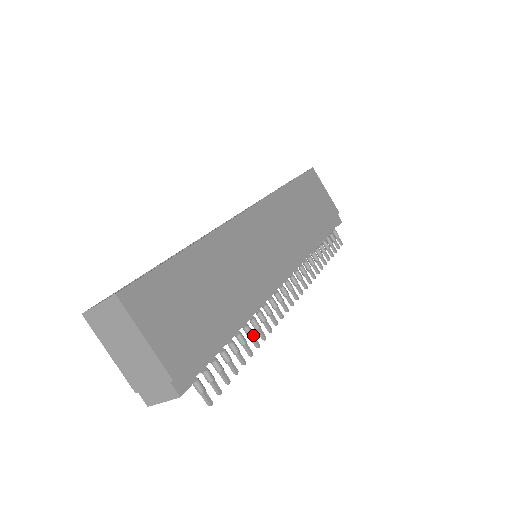
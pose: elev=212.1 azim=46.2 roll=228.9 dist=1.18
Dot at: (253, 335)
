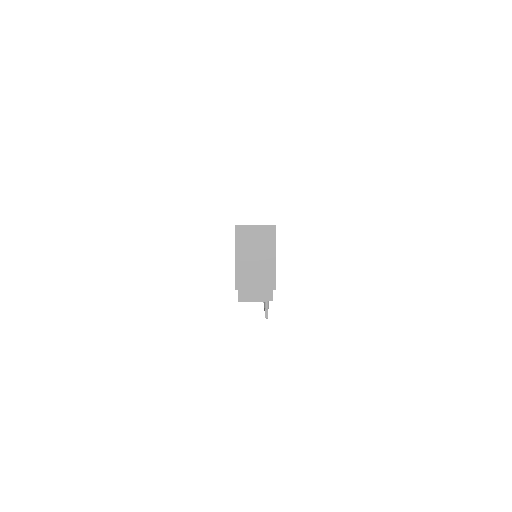
Dot at: occluded
